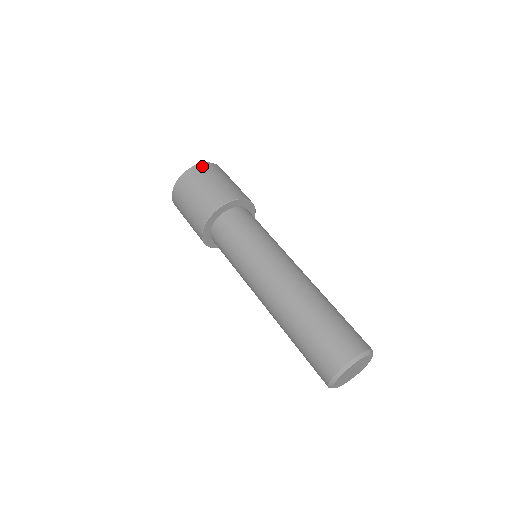
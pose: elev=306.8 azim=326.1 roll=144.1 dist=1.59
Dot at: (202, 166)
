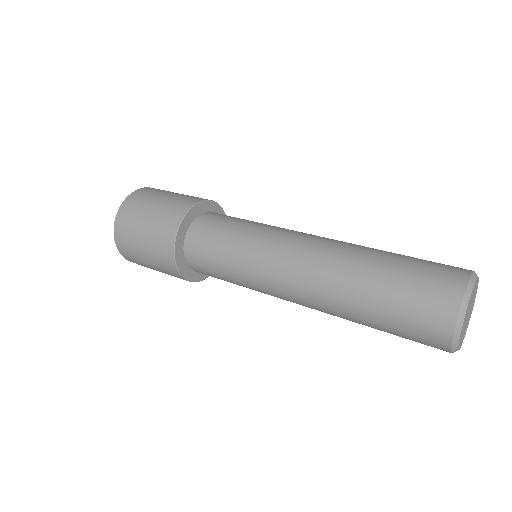
Dot at: (131, 198)
